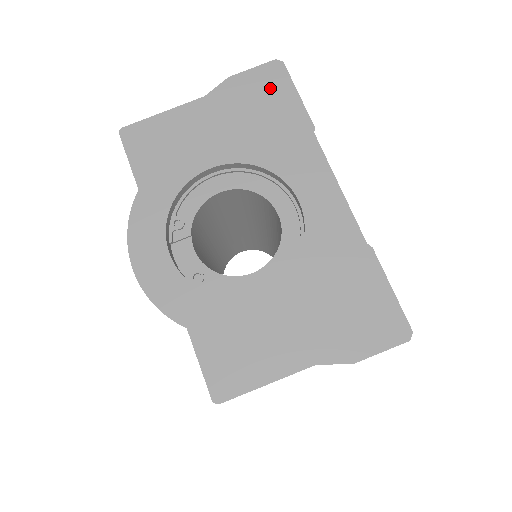
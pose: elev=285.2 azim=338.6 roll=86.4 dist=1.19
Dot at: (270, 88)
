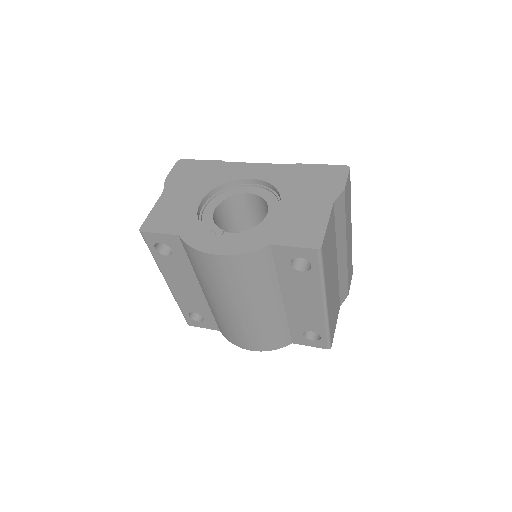
Dot at: (188, 168)
